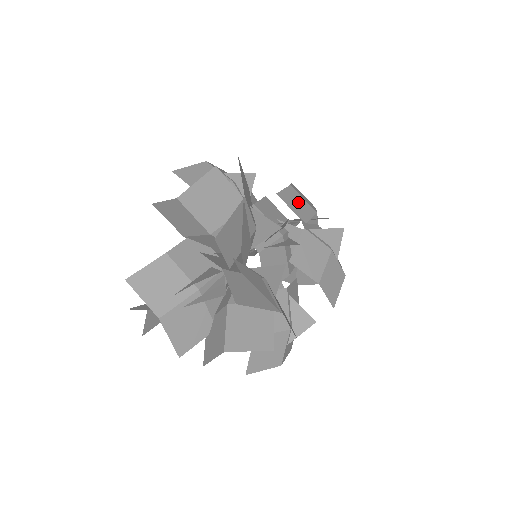
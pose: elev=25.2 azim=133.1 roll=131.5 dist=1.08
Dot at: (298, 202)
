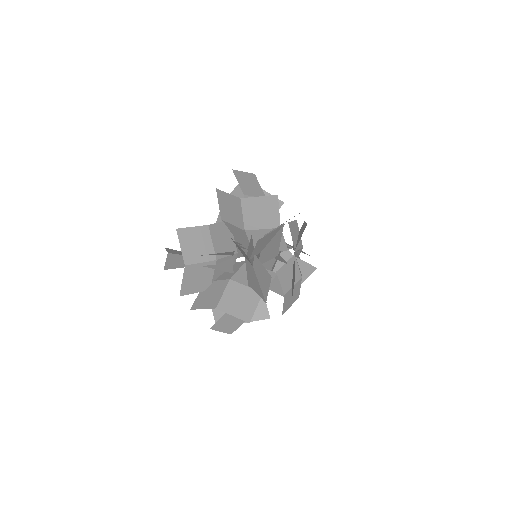
Dot at: (297, 234)
